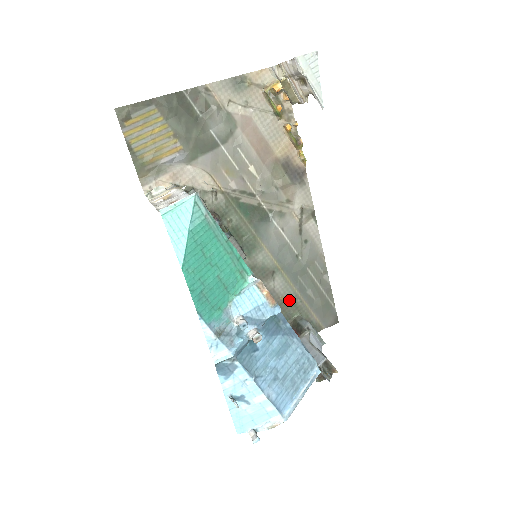
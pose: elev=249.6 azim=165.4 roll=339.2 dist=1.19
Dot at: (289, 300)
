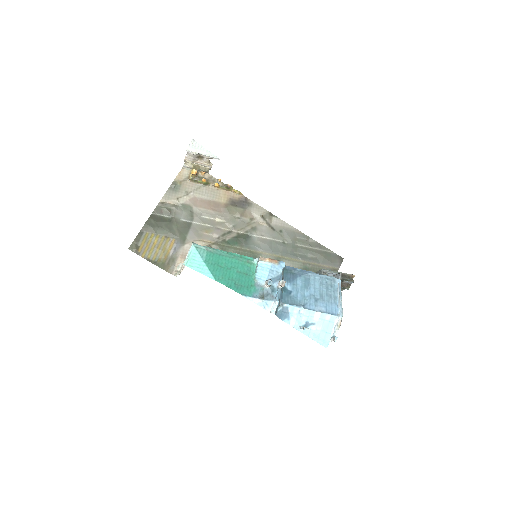
Dot at: (302, 269)
